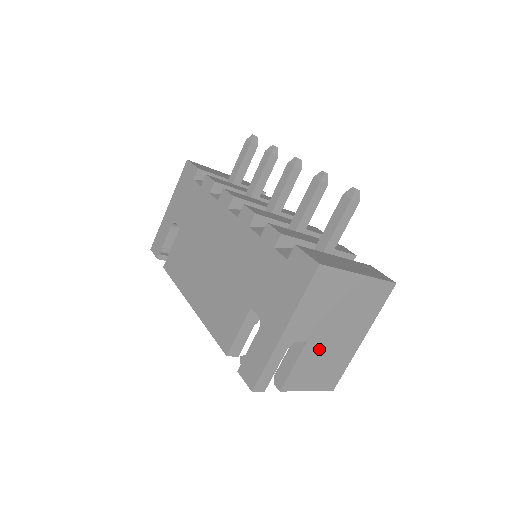
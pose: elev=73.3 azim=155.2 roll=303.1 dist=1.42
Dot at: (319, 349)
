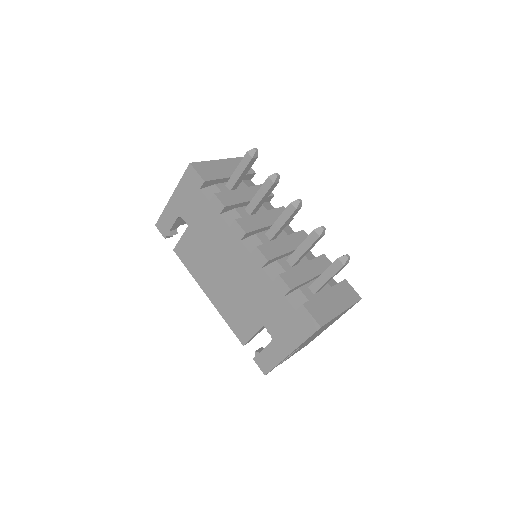
Dot at: occluded
